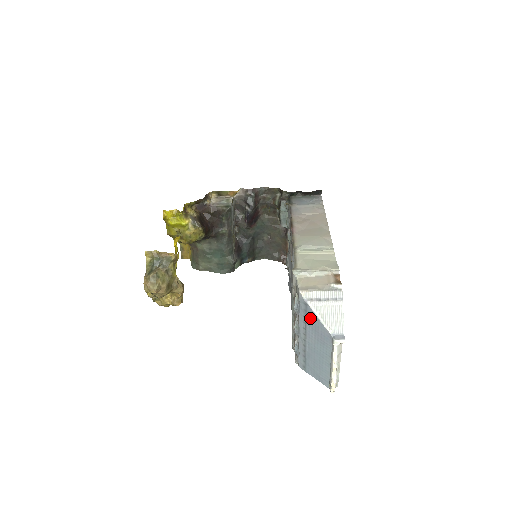
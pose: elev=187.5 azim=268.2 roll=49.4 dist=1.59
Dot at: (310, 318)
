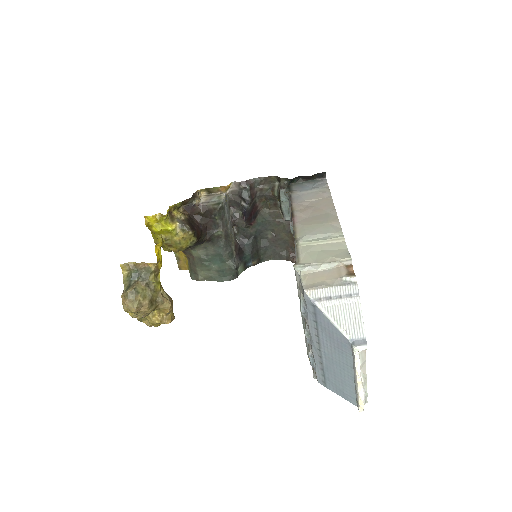
Dot at: (321, 322)
